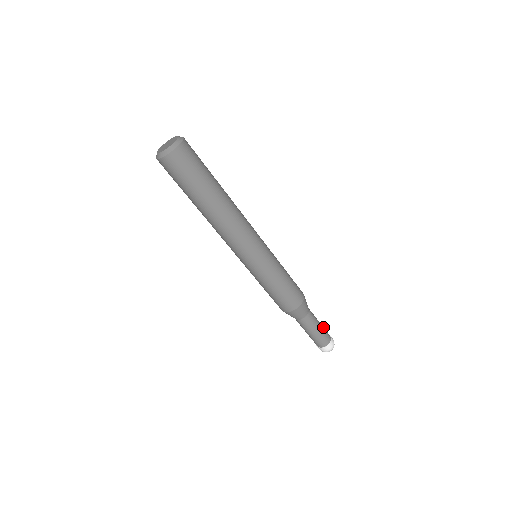
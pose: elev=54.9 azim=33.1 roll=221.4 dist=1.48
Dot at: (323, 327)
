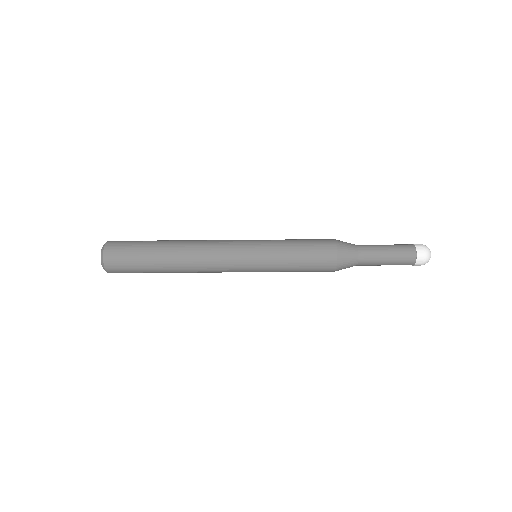
Dot at: (395, 247)
